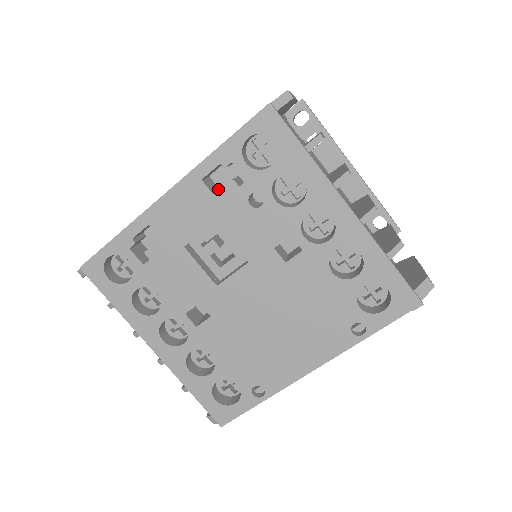
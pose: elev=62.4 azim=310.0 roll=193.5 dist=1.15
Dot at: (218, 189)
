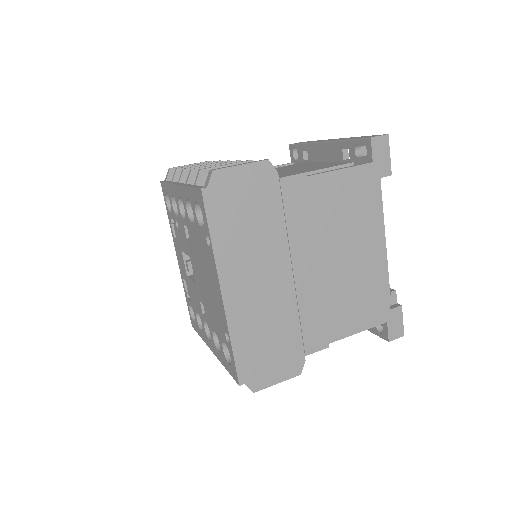
Dot at: occluded
